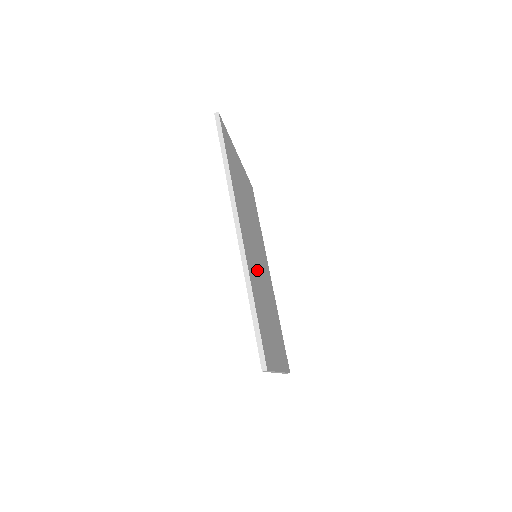
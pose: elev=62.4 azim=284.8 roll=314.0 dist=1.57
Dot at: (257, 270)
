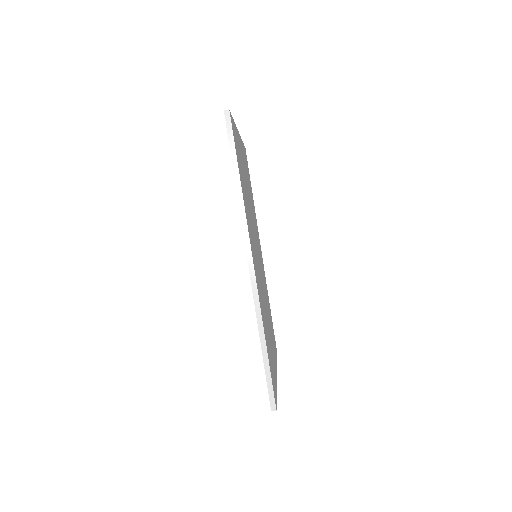
Dot at: (260, 282)
